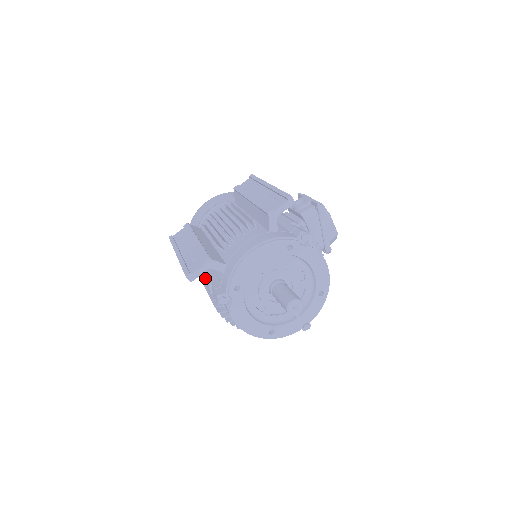
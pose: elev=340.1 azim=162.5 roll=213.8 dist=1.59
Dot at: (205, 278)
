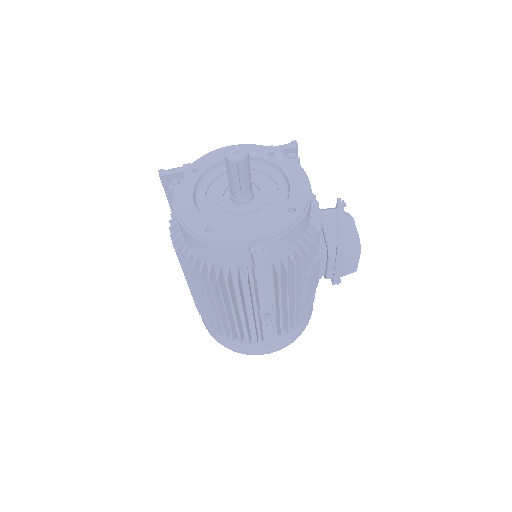
Dot at: occluded
